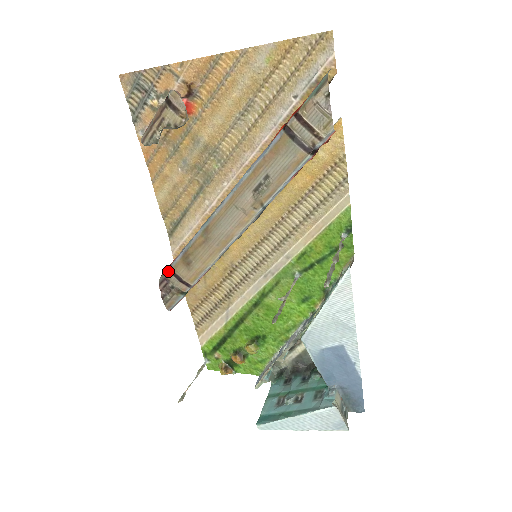
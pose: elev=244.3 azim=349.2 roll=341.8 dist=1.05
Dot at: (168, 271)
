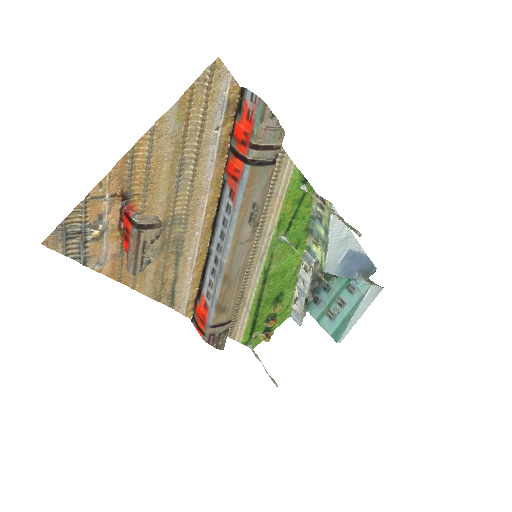
Dot at: (209, 329)
